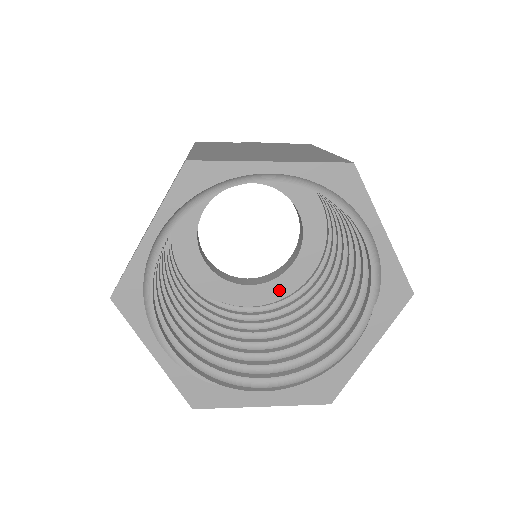
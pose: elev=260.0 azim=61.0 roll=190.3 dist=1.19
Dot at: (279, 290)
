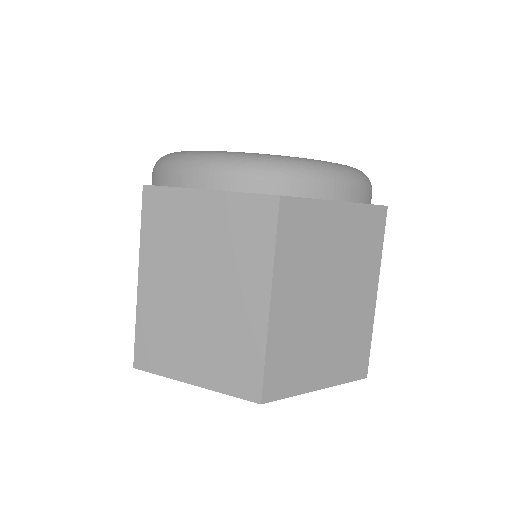
Dot at: occluded
